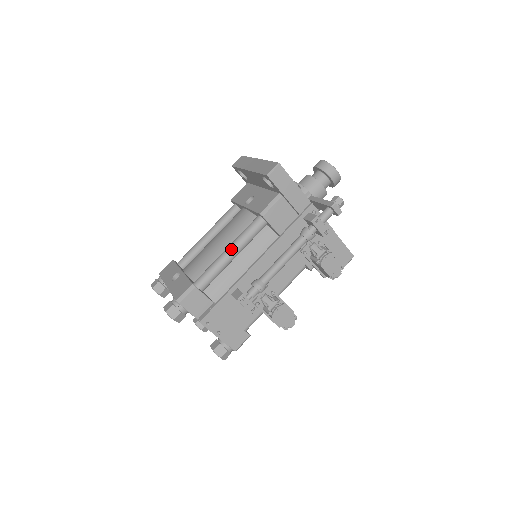
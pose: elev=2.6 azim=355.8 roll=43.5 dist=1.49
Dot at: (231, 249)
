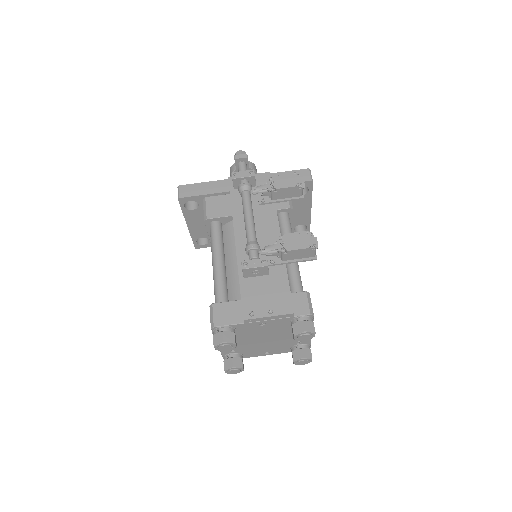
Dot at: (213, 259)
